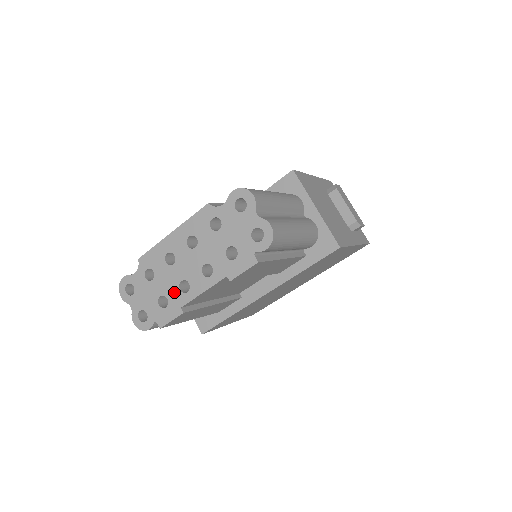
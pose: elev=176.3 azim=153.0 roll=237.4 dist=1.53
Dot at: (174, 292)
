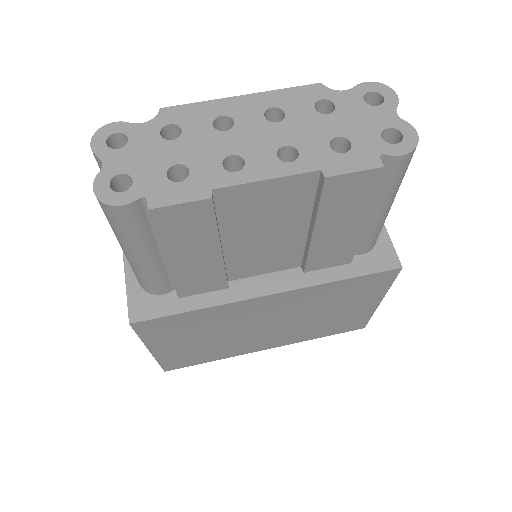
Dot at: (209, 165)
